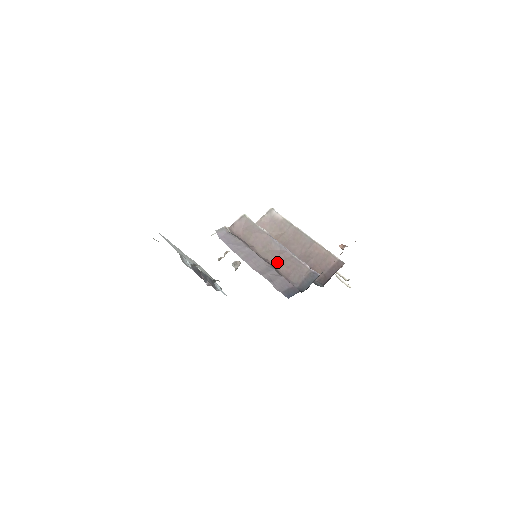
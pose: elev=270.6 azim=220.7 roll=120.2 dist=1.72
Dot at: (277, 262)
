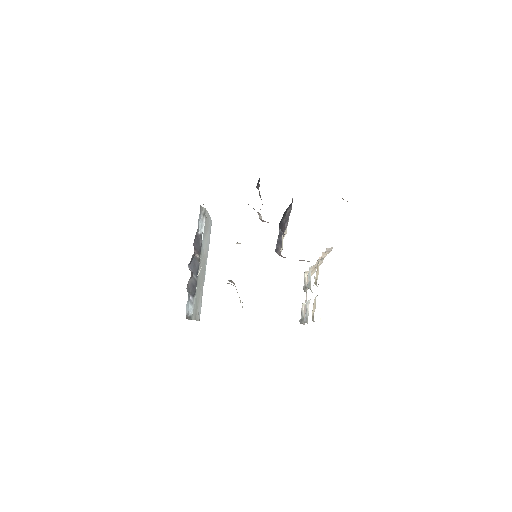
Dot at: occluded
